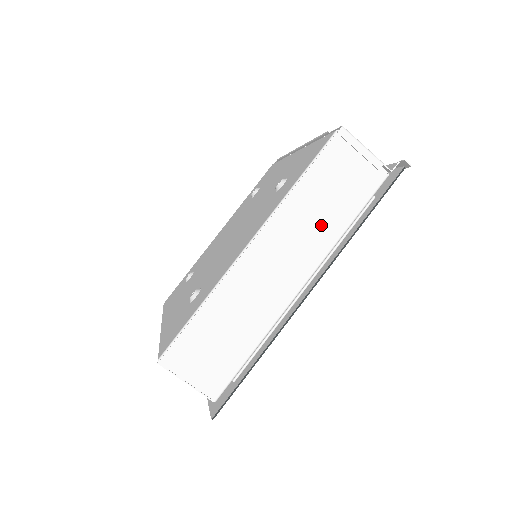
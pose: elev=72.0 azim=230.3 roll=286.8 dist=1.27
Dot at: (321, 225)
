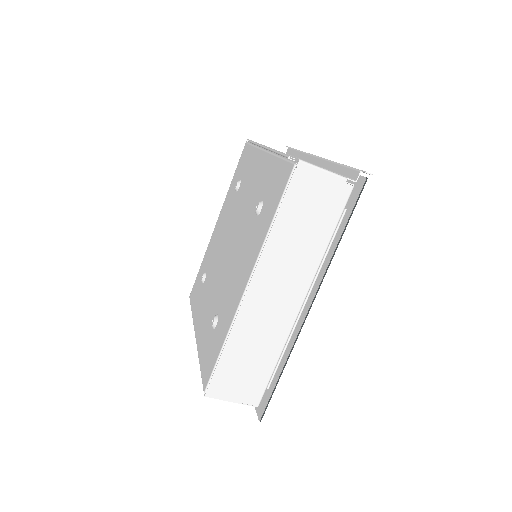
Dot at: (304, 251)
